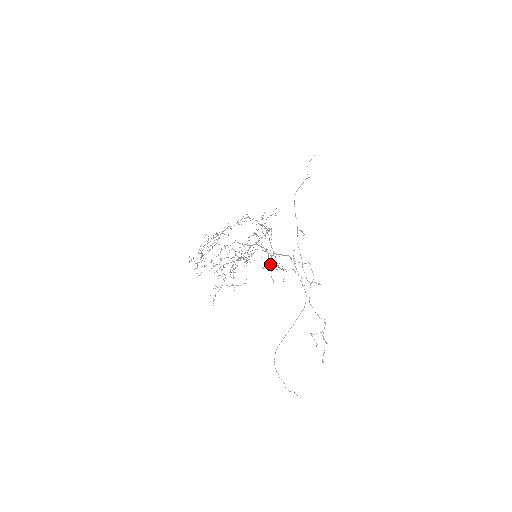
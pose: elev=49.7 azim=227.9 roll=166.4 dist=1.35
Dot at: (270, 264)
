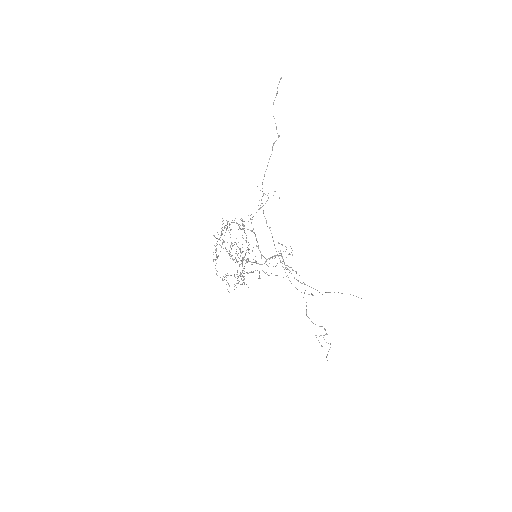
Dot at: (265, 273)
